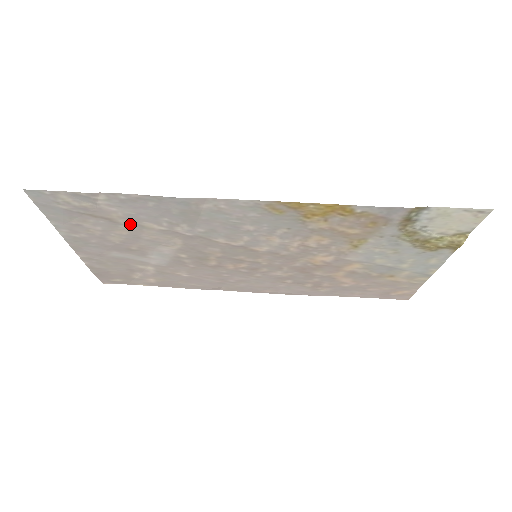
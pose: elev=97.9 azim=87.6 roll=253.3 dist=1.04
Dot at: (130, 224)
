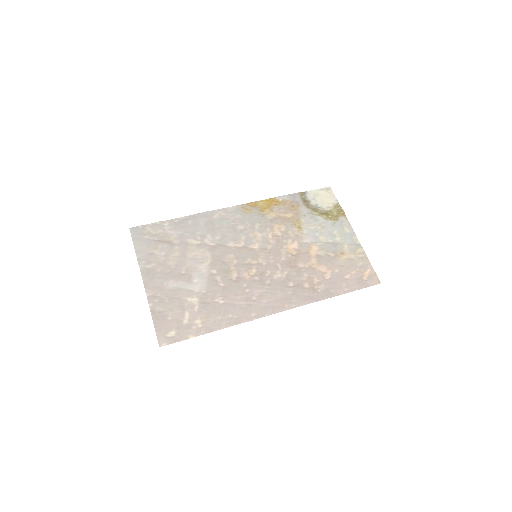
Dot at: (180, 244)
